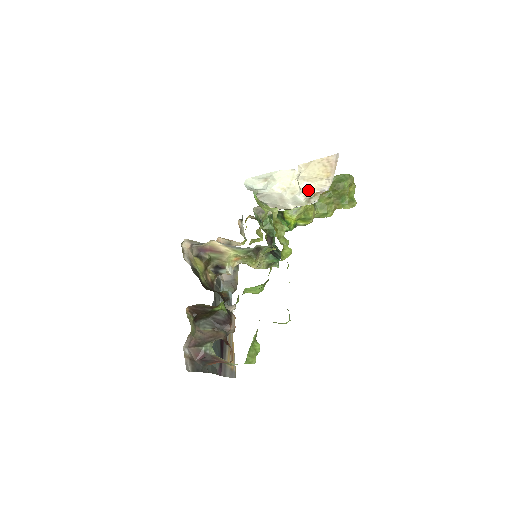
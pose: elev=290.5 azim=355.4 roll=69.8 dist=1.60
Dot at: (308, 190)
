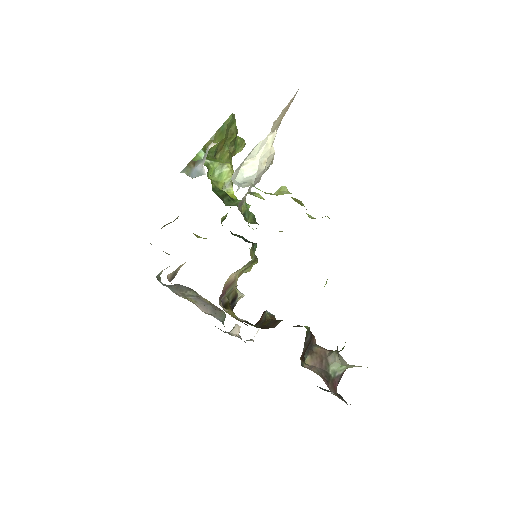
Dot at: occluded
